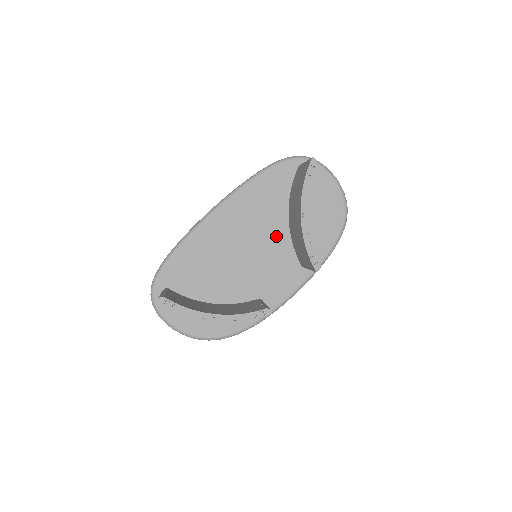
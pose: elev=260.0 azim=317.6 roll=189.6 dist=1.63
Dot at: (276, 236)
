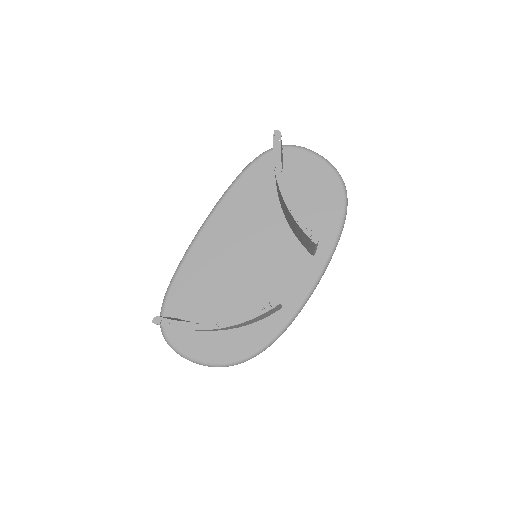
Dot at: (274, 232)
